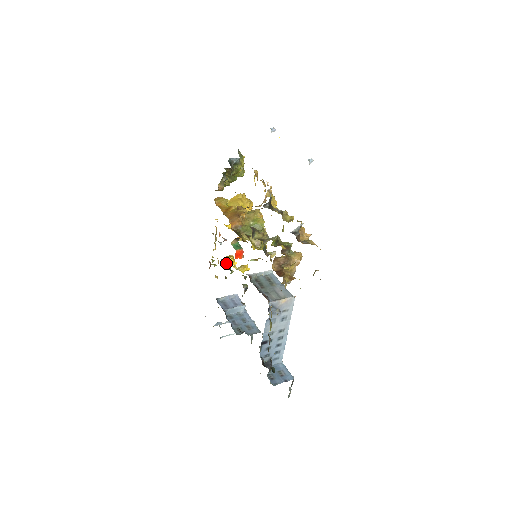
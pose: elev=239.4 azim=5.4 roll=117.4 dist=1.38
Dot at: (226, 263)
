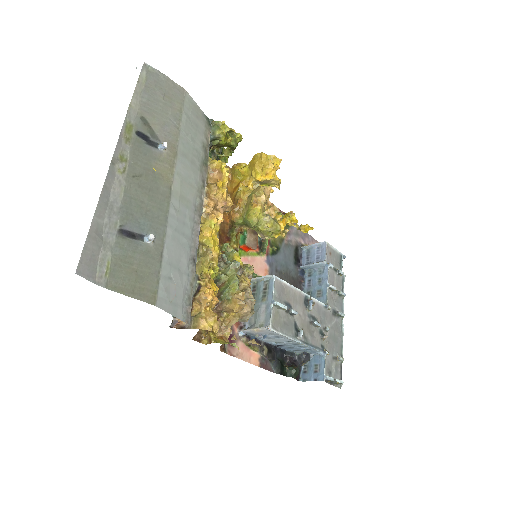
Dot at: (262, 239)
